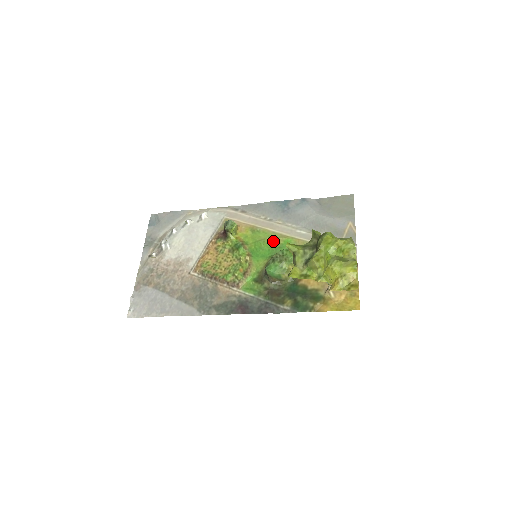
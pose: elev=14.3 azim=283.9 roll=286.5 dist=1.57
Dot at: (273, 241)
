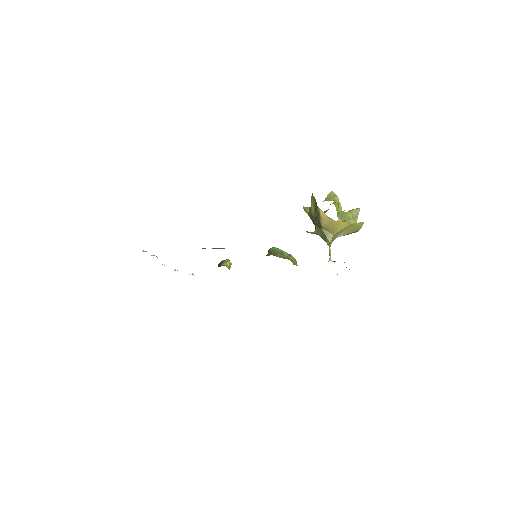
Dot at: occluded
